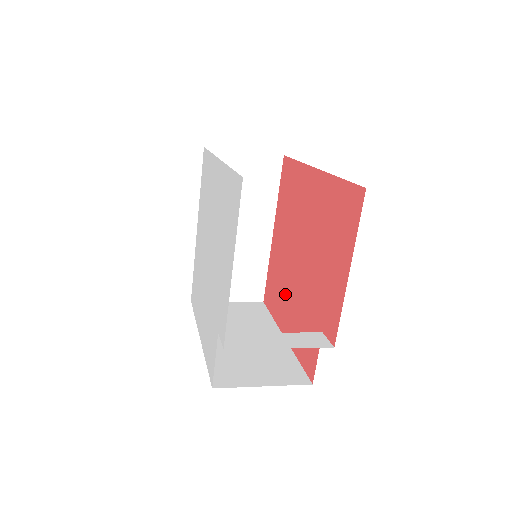
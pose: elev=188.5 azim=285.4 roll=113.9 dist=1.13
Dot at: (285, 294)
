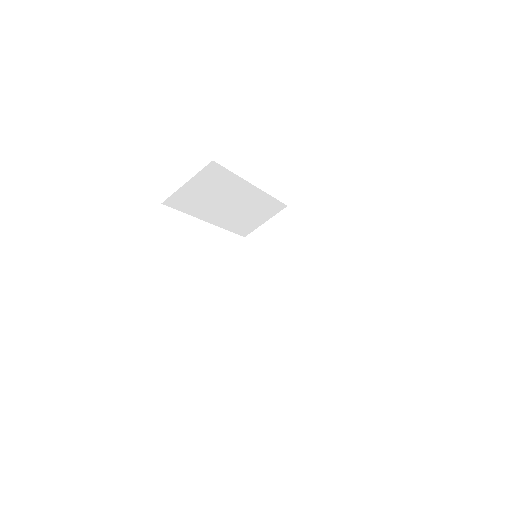
Dot at: occluded
